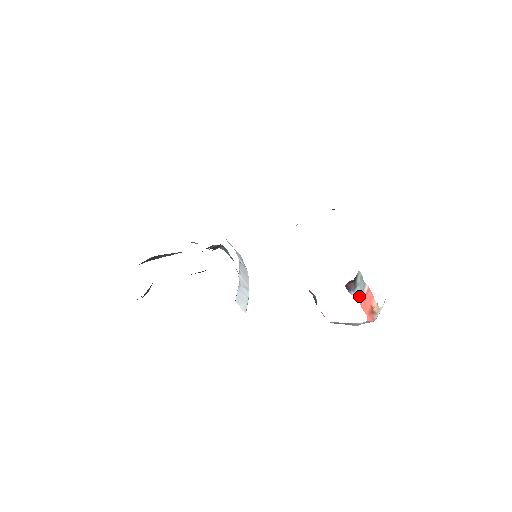
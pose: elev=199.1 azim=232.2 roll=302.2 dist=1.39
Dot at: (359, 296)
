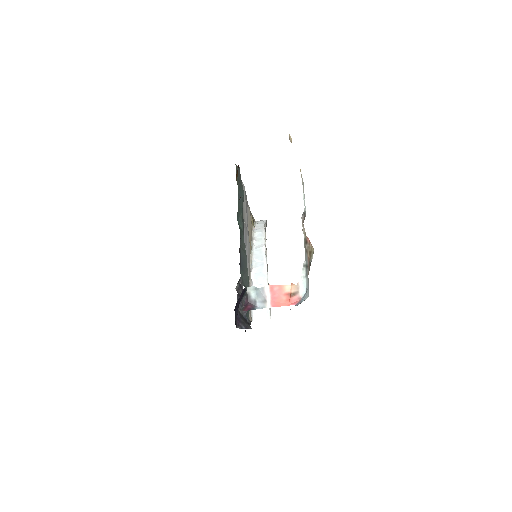
Dot at: (264, 304)
